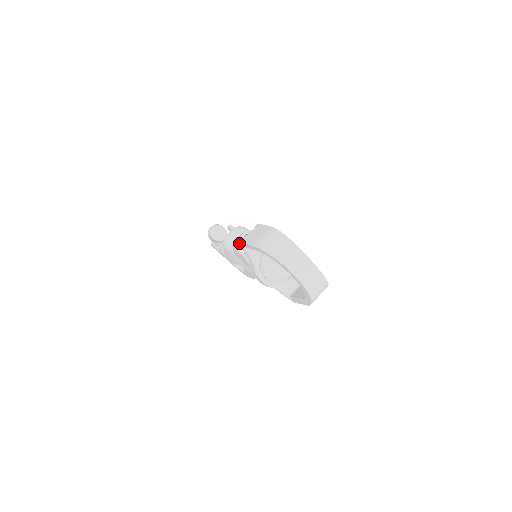
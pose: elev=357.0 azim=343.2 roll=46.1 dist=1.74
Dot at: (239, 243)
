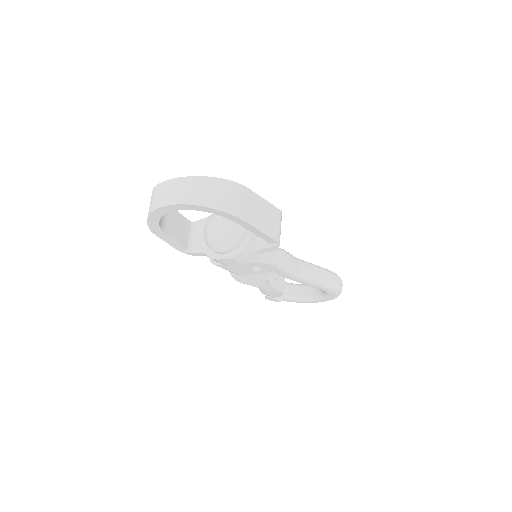
Dot at: occluded
